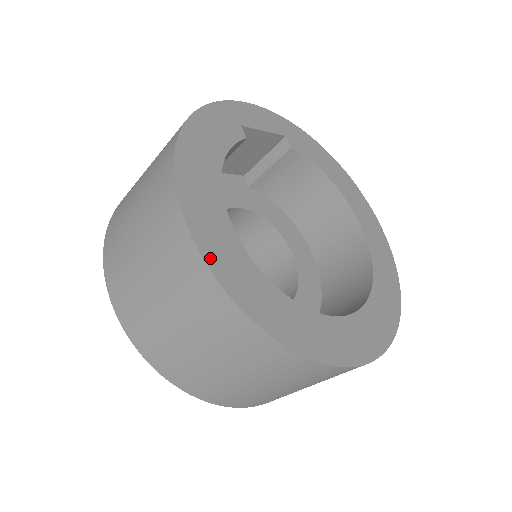
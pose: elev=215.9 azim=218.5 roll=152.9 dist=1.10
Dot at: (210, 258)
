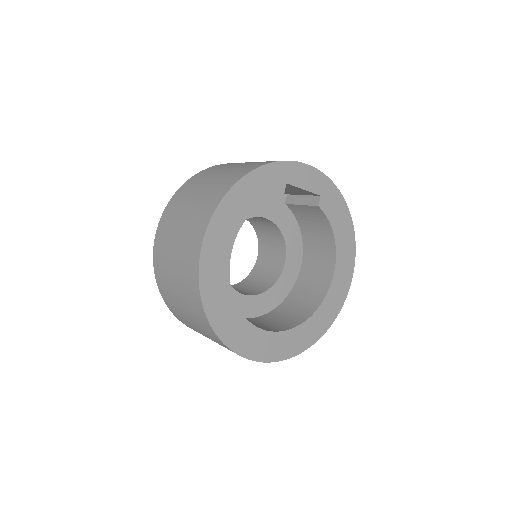
Dot at: (203, 273)
